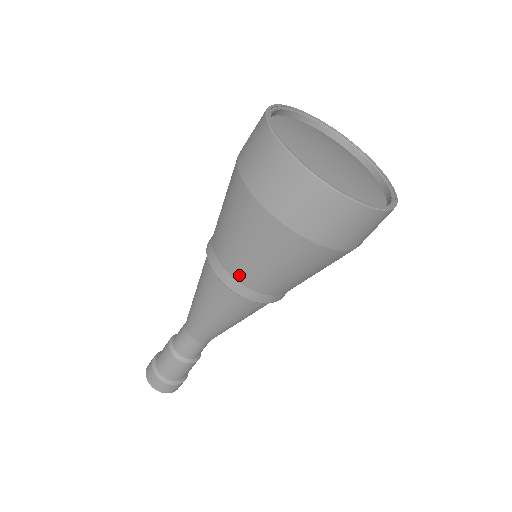
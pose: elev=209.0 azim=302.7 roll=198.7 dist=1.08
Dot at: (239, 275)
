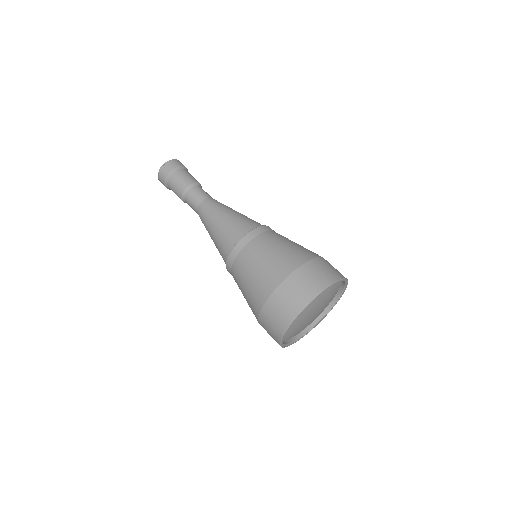
Dot at: occluded
